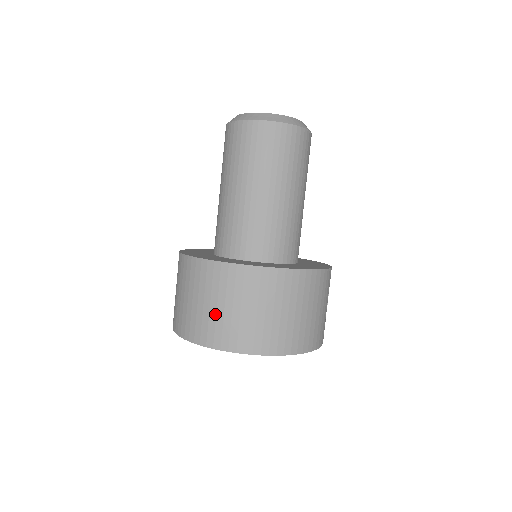
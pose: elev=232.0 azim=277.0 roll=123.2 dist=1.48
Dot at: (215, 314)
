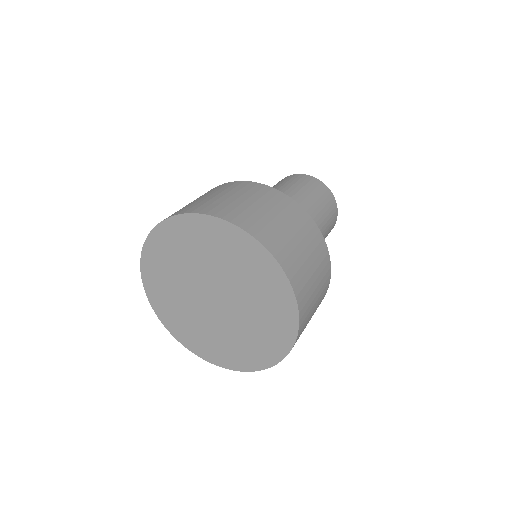
Dot at: (248, 206)
